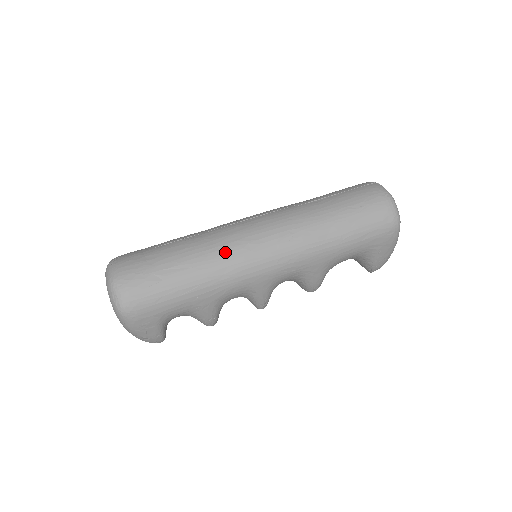
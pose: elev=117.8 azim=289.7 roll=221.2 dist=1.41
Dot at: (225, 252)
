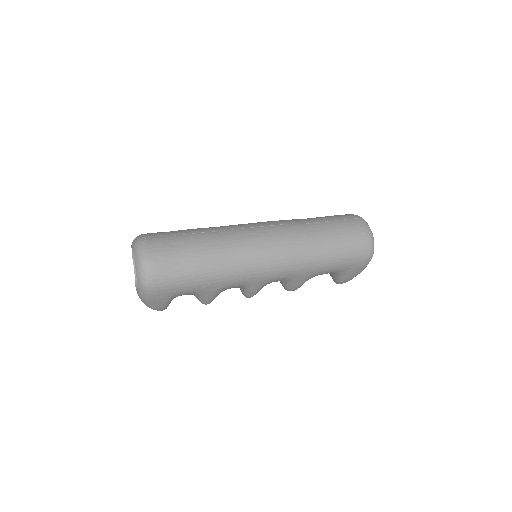
Dot at: (239, 253)
